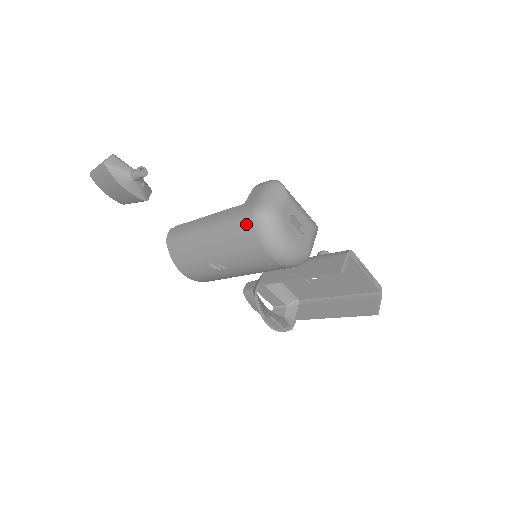
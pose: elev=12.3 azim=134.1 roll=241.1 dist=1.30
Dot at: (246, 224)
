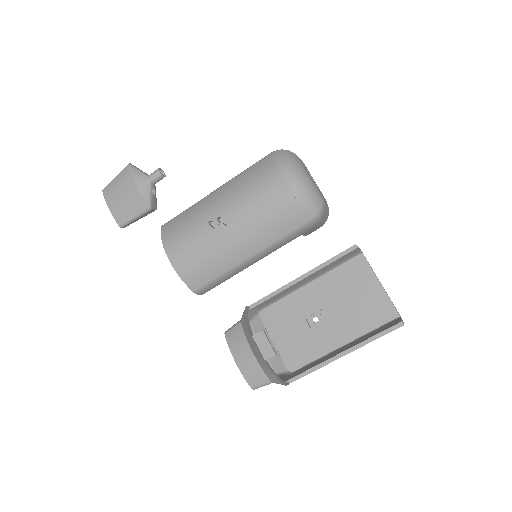
Dot at: (264, 160)
